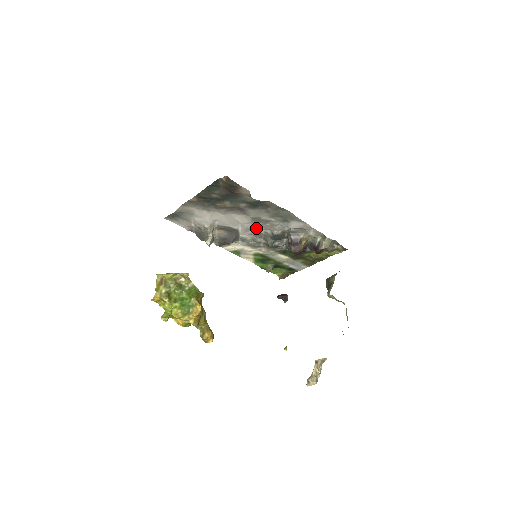
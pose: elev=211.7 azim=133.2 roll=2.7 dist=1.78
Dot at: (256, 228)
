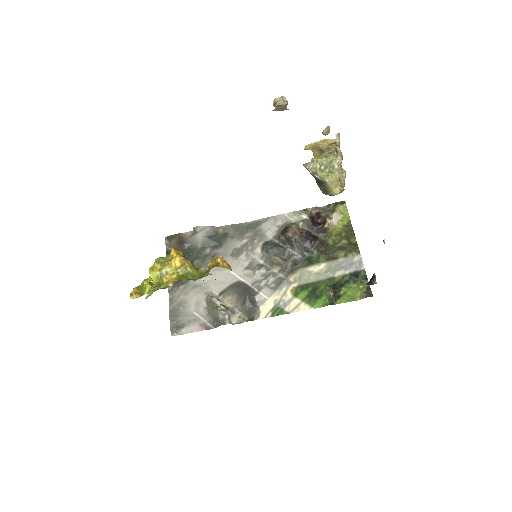
Dot at: (249, 262)
